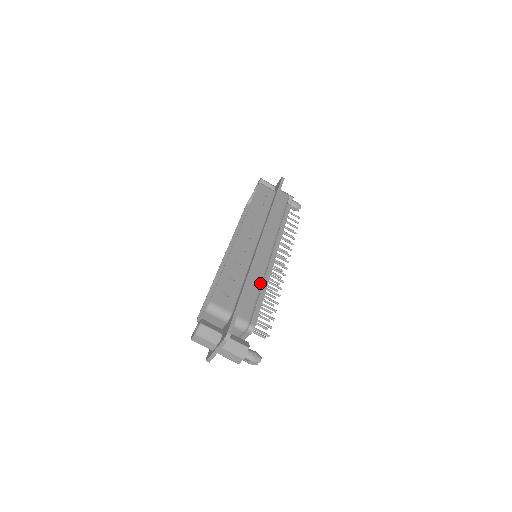
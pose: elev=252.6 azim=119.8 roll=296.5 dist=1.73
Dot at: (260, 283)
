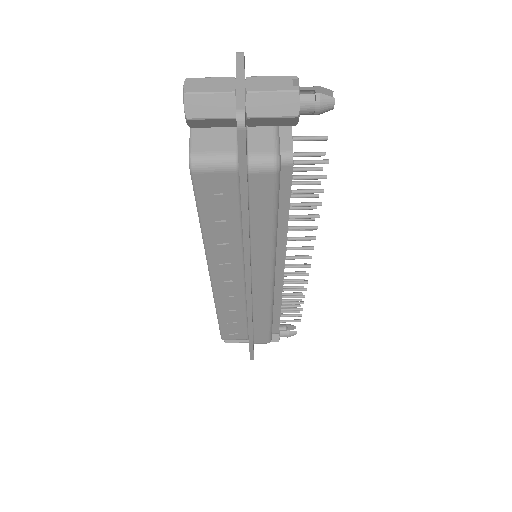
Dot at: occluded
